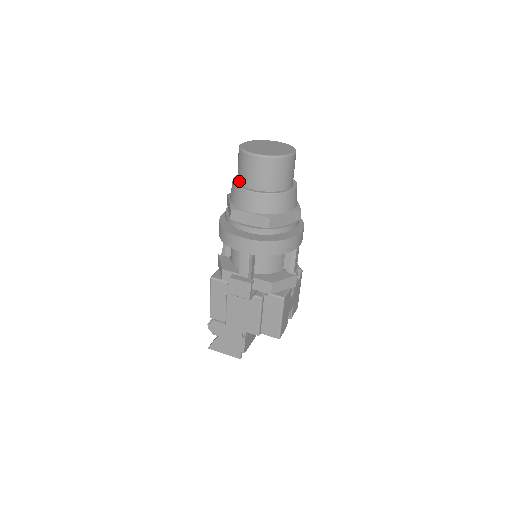
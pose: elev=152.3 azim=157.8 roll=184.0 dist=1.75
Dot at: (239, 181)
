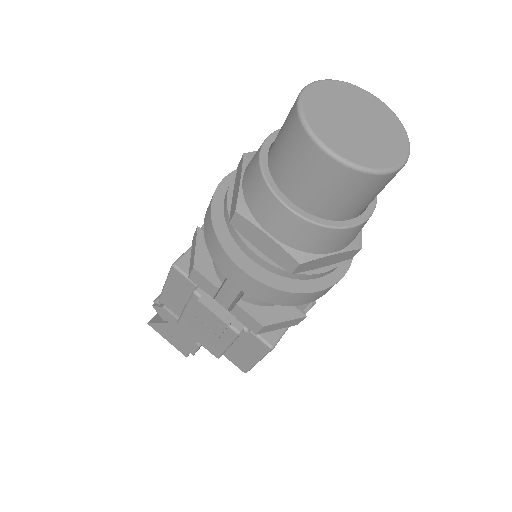
Dot at: (271, 164)
